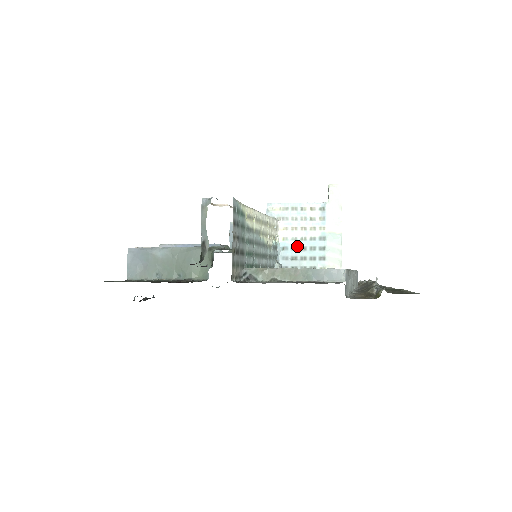
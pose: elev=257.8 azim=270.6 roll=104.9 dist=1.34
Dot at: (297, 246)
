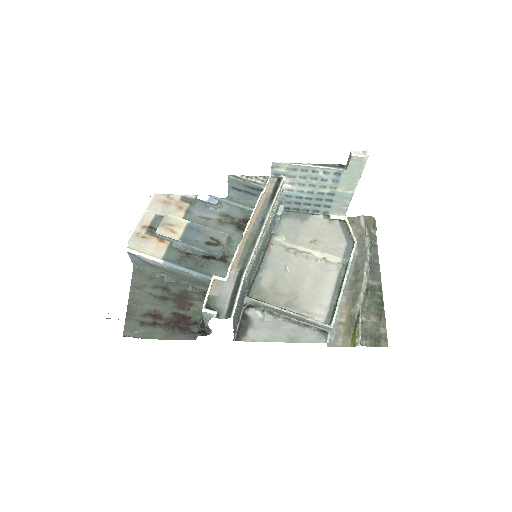
Dot at: (302, 196)
